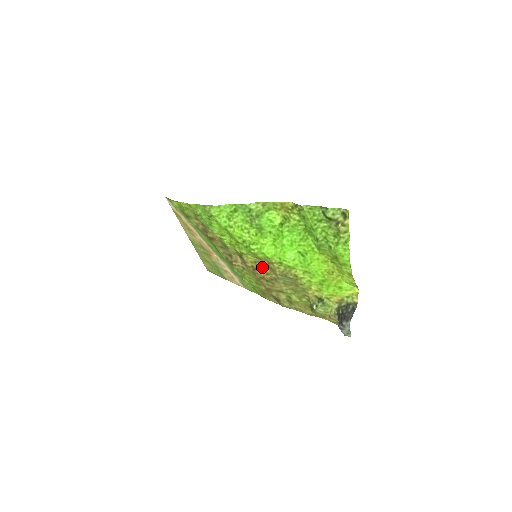
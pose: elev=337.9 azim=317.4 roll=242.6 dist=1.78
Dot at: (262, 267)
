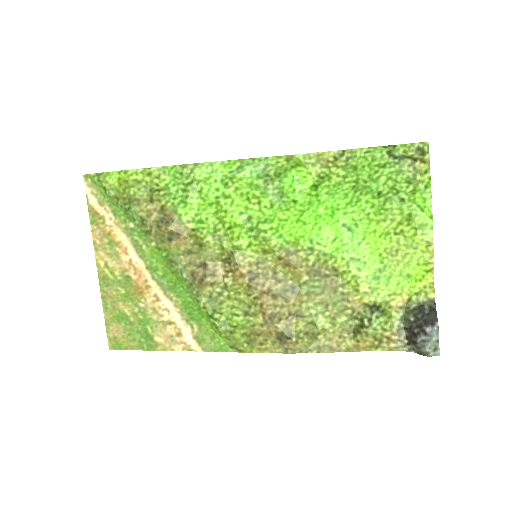
Dot at: (269, 270)
